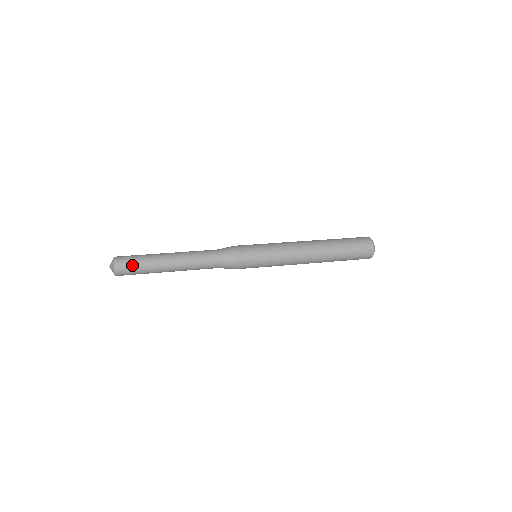
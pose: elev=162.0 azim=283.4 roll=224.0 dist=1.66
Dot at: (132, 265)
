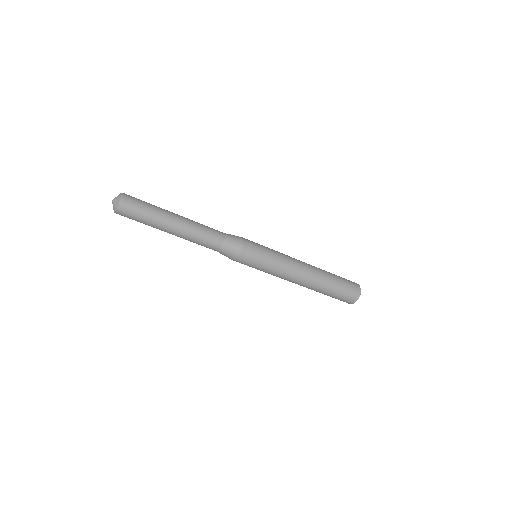
Dot at: (140, 200)
